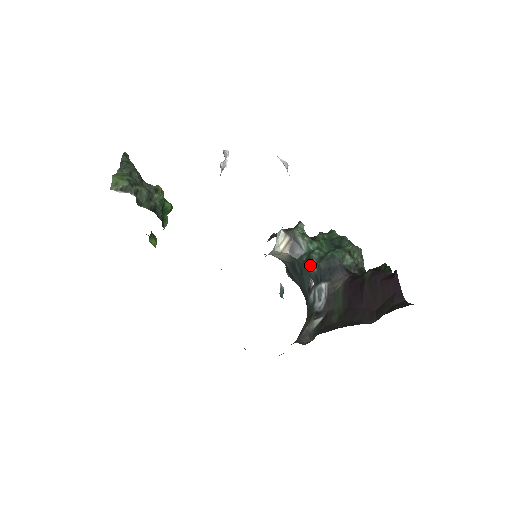
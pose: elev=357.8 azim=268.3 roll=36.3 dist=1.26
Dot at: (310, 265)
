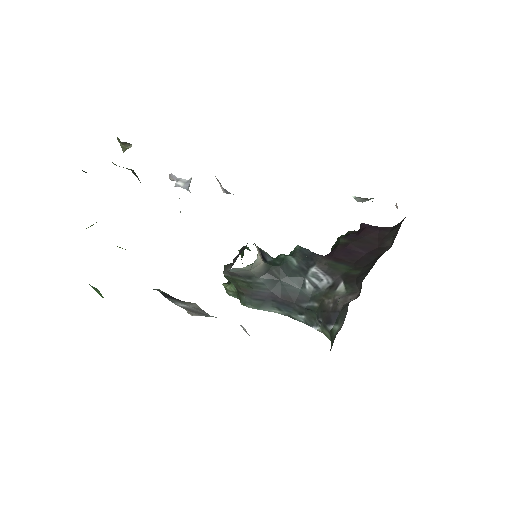
Dot at: (288, 263)
